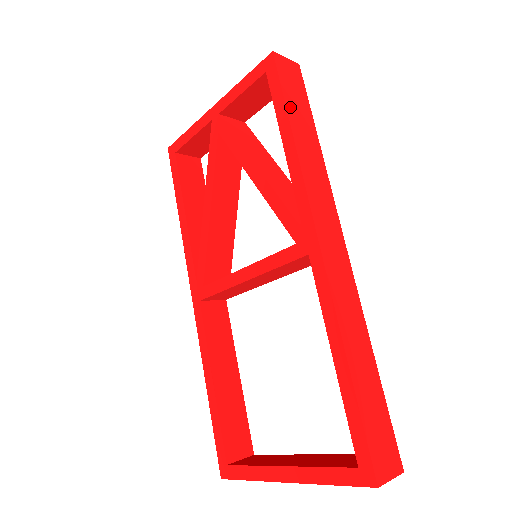
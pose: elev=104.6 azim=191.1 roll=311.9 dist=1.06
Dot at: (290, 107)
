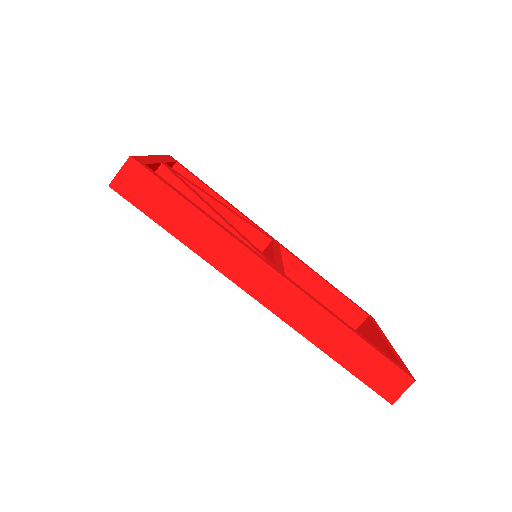
Dot at: (159, 218)
